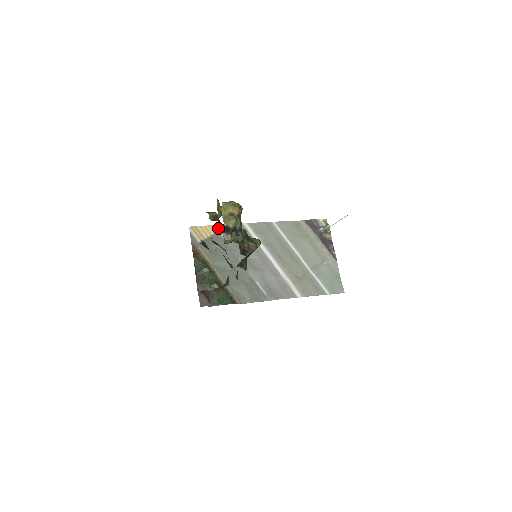
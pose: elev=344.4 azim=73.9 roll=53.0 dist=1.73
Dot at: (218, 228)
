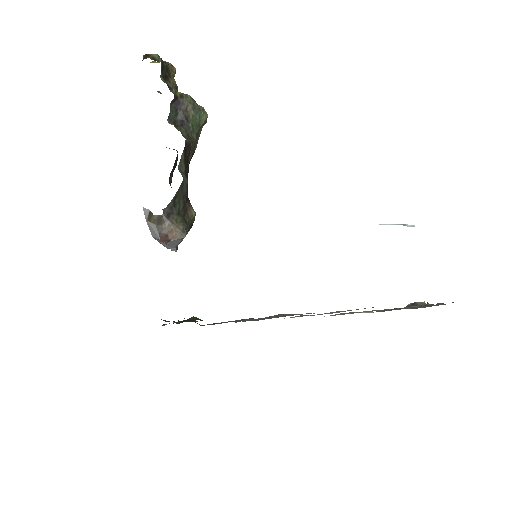
Dot at: occluded
